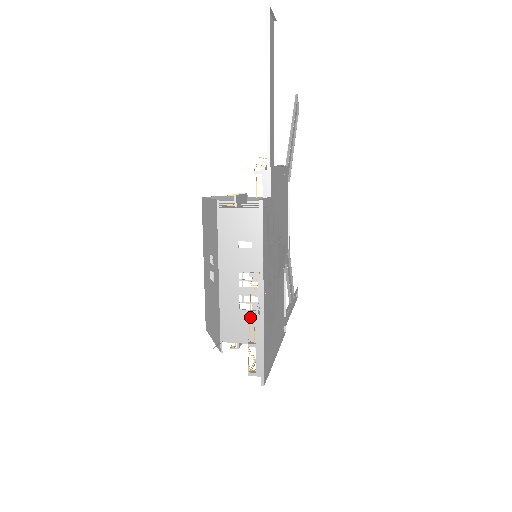
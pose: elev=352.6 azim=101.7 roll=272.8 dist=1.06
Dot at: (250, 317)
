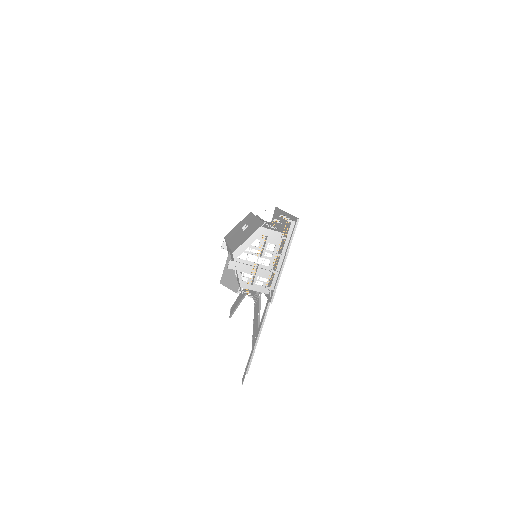
Dot at: (281, 215)
